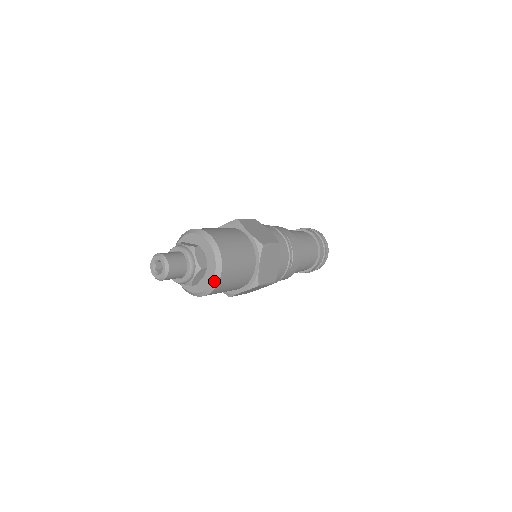
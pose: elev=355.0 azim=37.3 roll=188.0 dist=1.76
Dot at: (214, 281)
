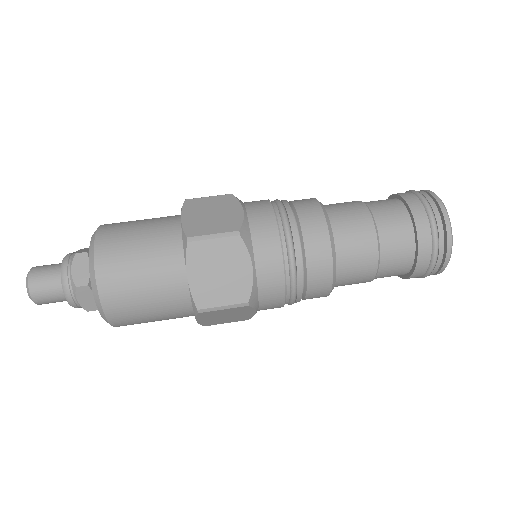
Dot at: (98, 305)
